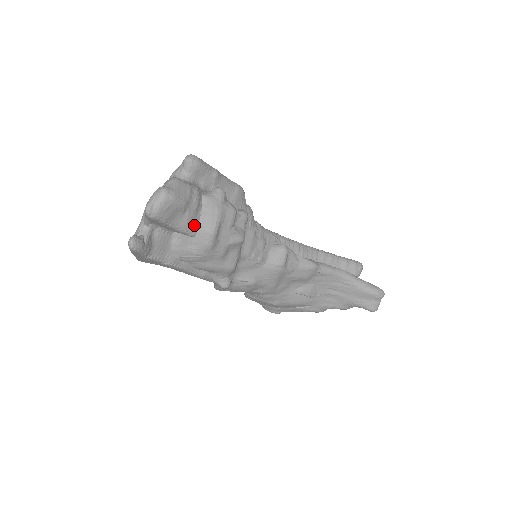
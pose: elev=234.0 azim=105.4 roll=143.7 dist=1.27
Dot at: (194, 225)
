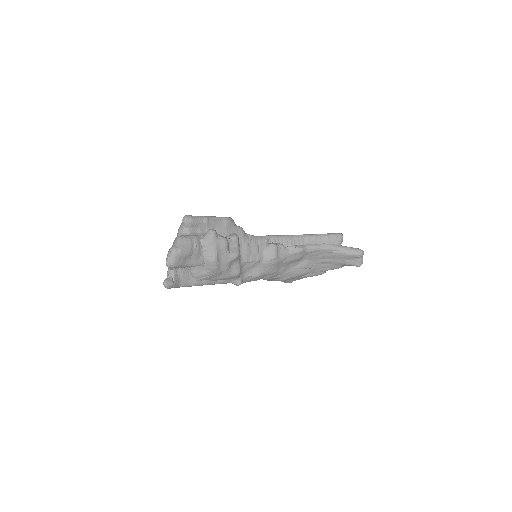
Dot at: (201, 260)
